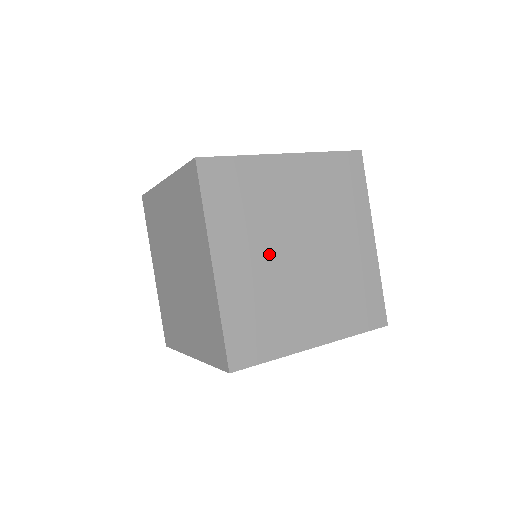
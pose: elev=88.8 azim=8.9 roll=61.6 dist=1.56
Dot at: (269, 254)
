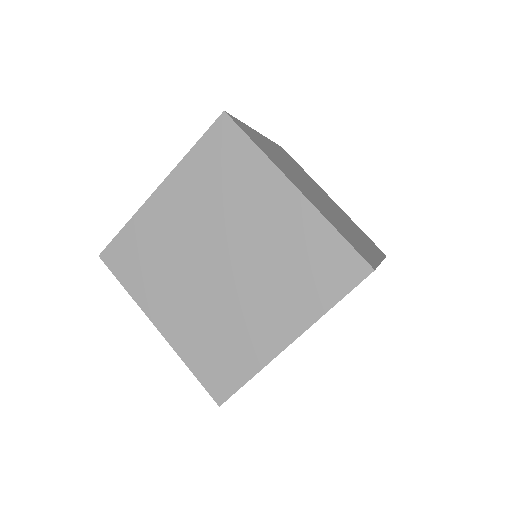
Dot at: occluded
